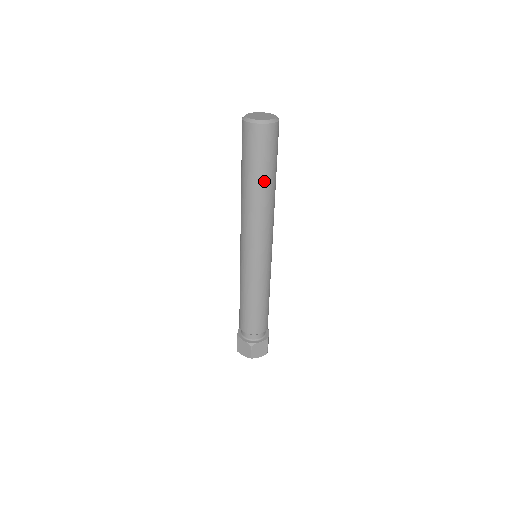
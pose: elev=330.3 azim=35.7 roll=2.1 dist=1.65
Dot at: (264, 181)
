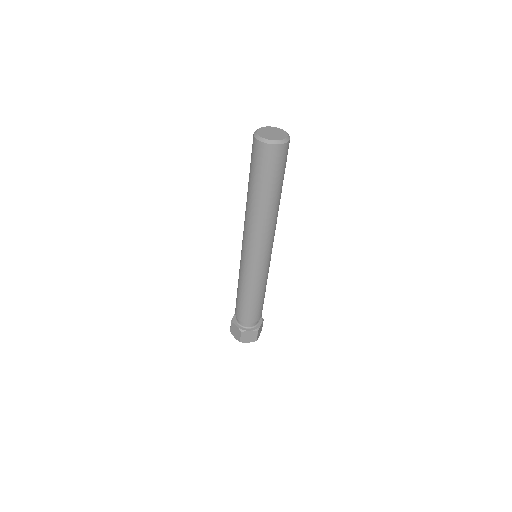
Dot at: (266, 195)
